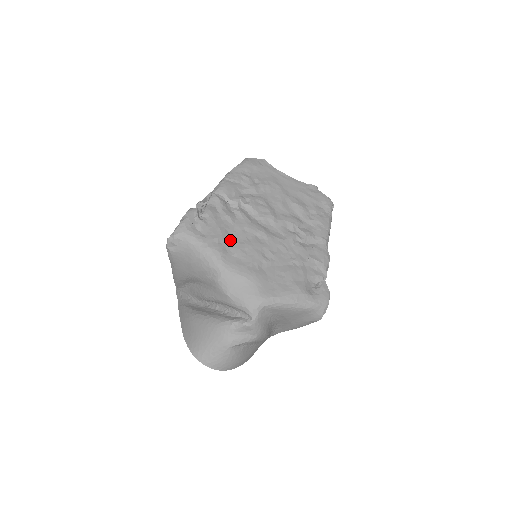
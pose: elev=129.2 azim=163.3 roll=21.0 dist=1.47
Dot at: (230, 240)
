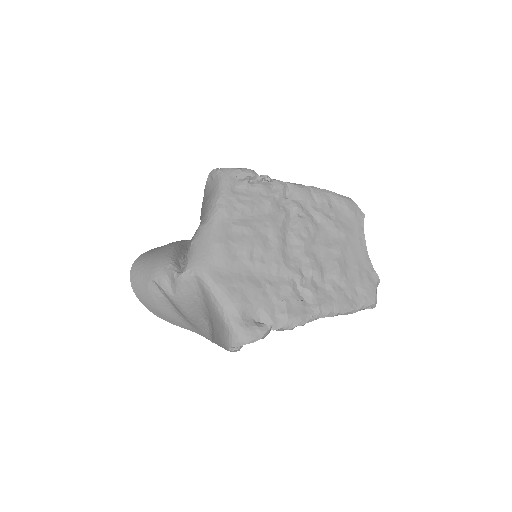
Dot at: (246, 215)
